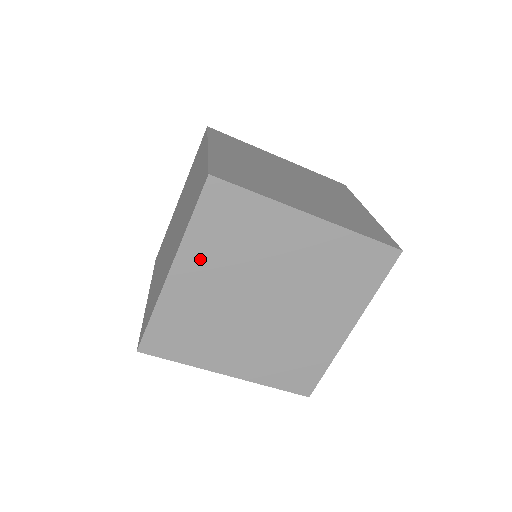
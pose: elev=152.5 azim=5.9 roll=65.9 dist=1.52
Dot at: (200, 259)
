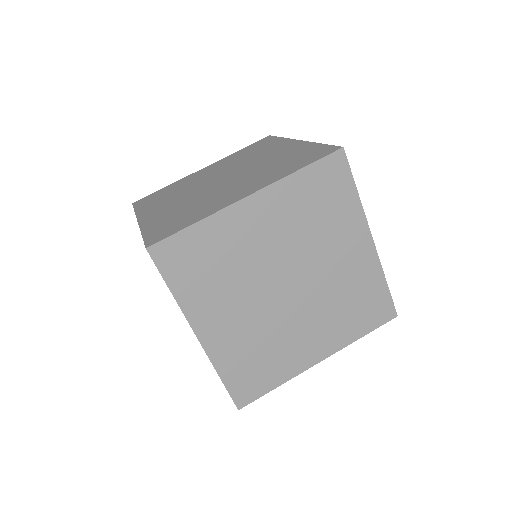
Dot at: (279, 206)
